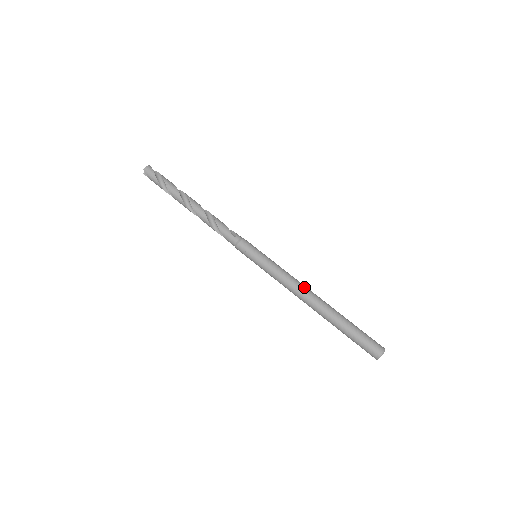
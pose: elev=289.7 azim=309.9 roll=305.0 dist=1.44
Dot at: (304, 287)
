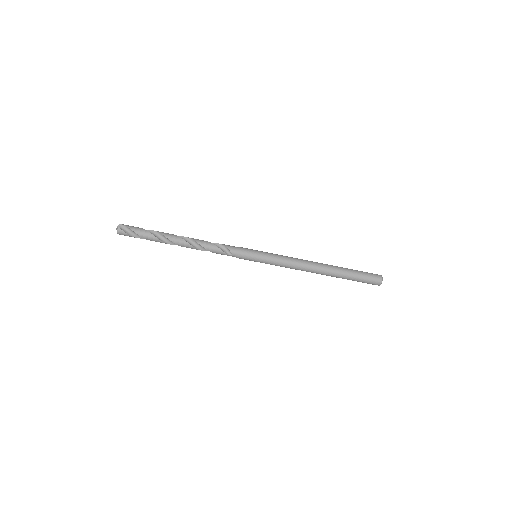
Dot at: (305, 268)
